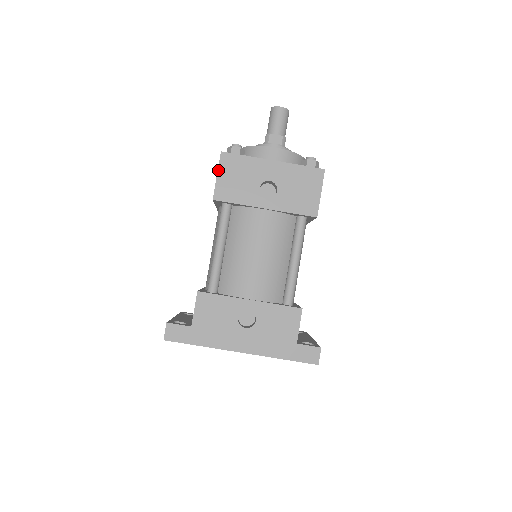
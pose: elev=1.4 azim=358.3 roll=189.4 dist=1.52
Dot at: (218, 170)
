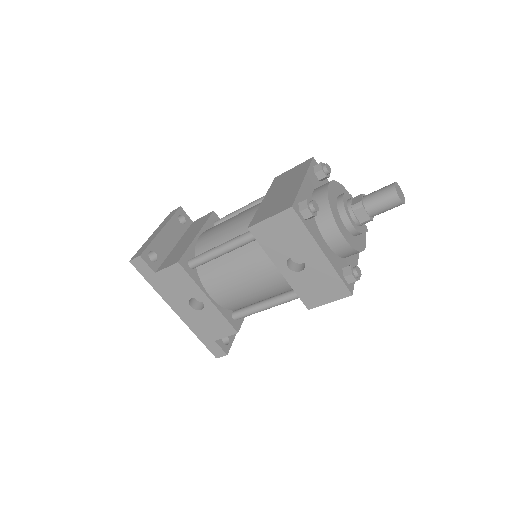
Dot at: (274, 215)
